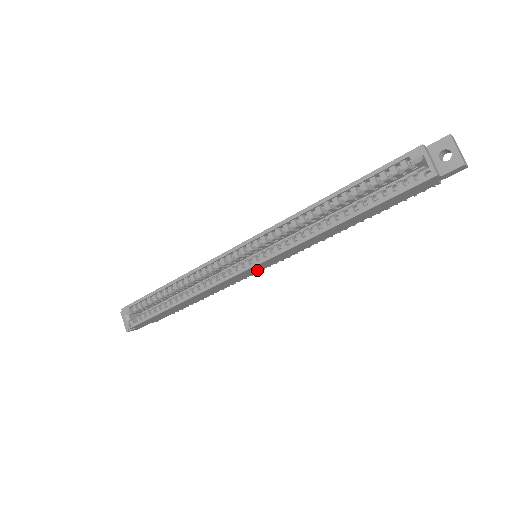
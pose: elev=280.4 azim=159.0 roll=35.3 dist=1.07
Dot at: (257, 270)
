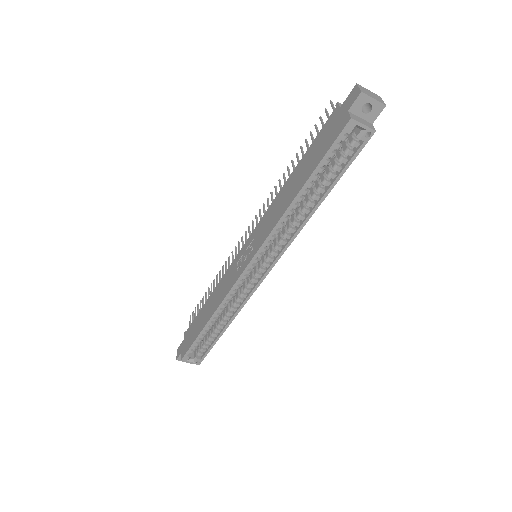
Dot at: occluded
